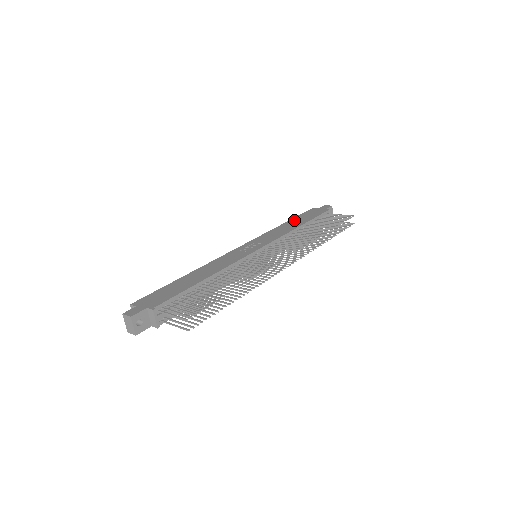
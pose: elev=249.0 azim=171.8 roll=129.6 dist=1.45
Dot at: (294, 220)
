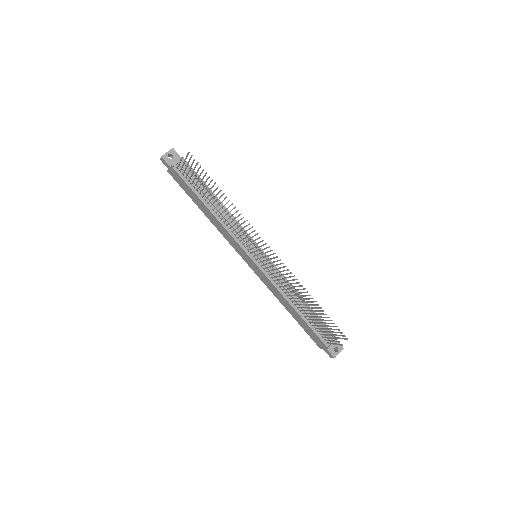
Dot at: occluded
